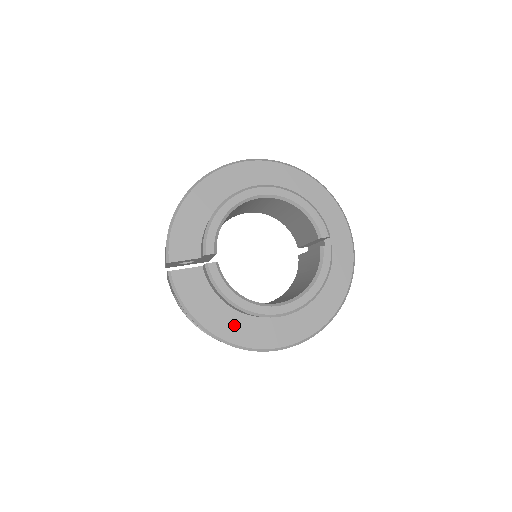
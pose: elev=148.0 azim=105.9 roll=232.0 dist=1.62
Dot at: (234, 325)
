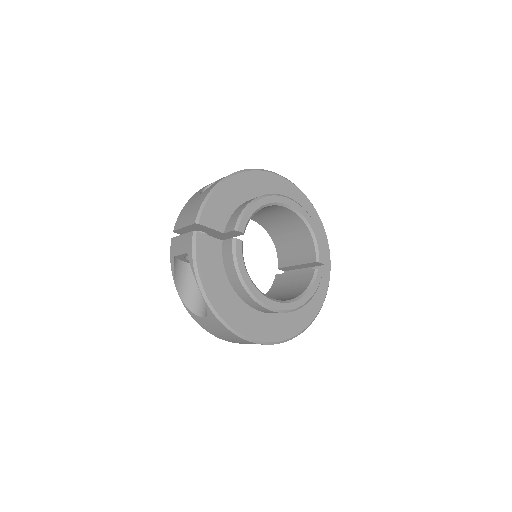
Dot at: (229, 304)
